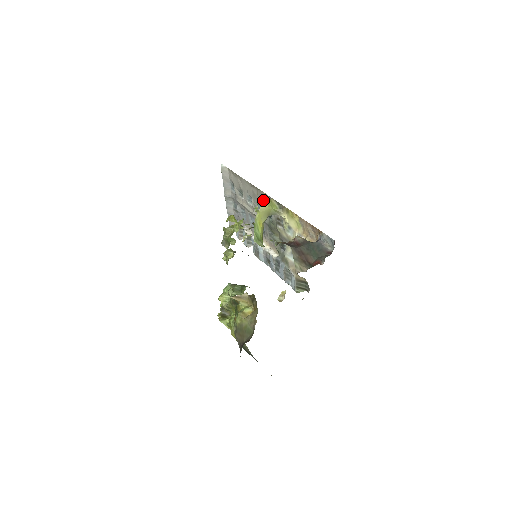
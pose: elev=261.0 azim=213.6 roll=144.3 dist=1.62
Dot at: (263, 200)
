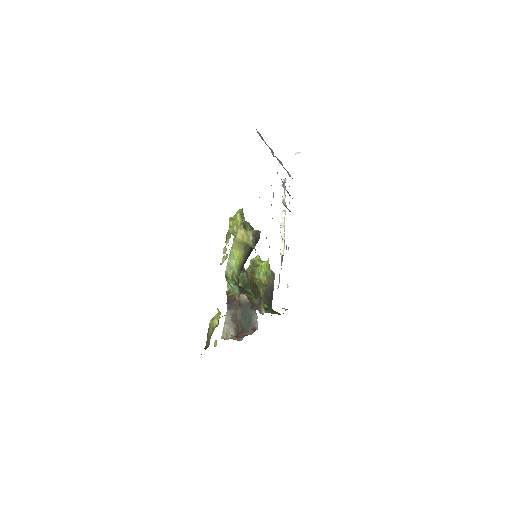
Dot at: (237, 234)
